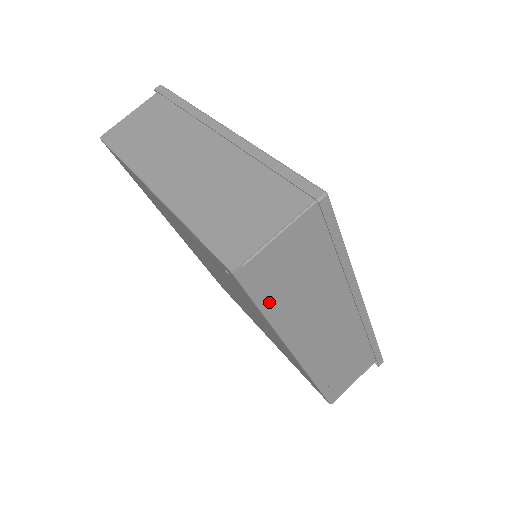
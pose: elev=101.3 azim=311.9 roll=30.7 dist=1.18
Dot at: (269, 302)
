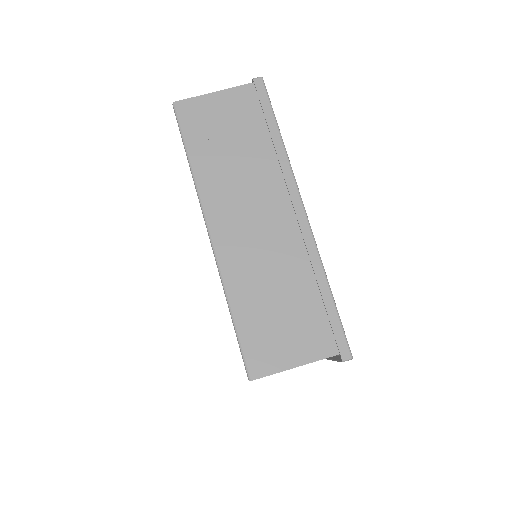
Dot at: occluded
